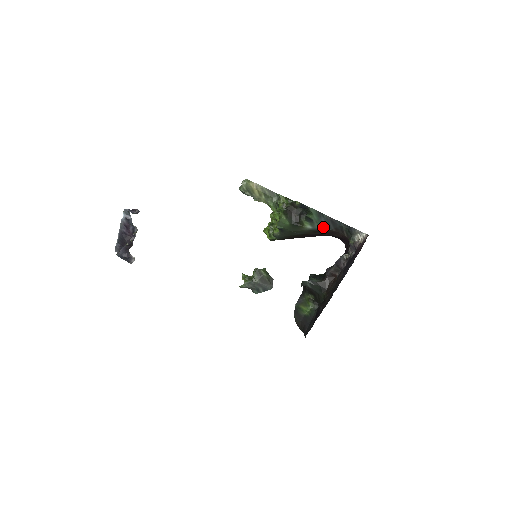
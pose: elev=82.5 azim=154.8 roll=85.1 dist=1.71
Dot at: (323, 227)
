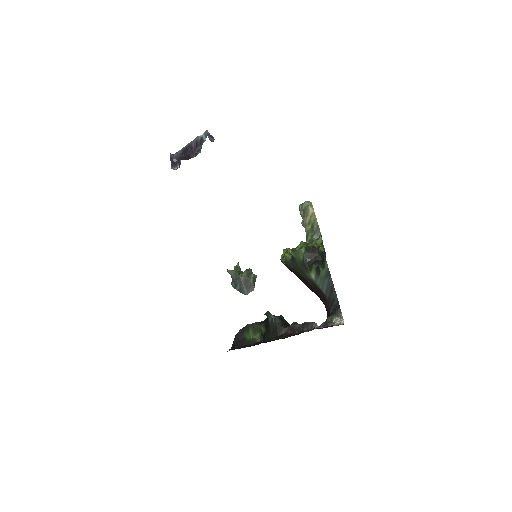
Dot at: (322, 287)
